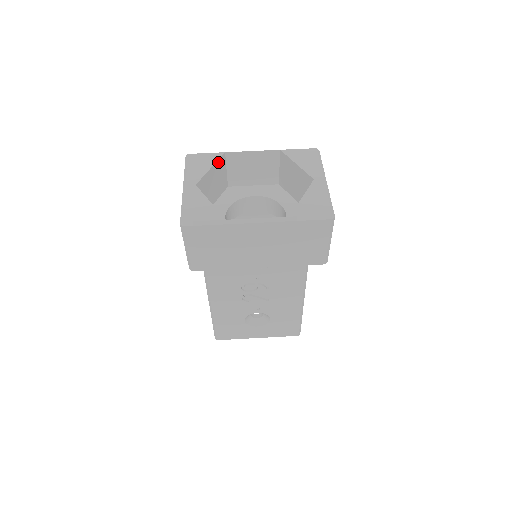
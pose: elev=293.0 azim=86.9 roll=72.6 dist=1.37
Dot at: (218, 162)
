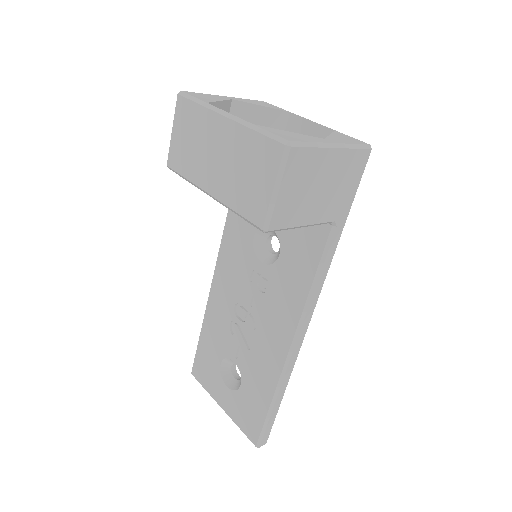
Dot at: (275, 112)
